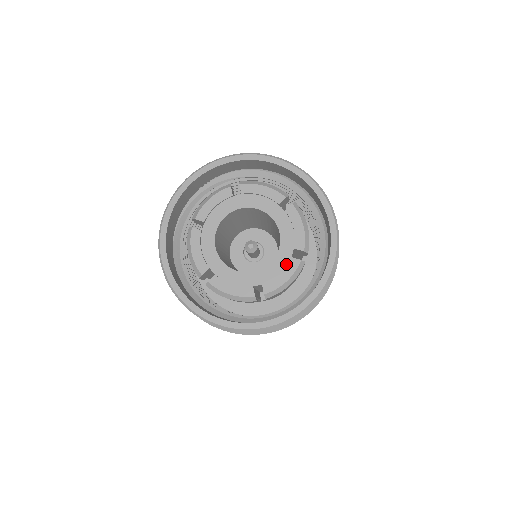
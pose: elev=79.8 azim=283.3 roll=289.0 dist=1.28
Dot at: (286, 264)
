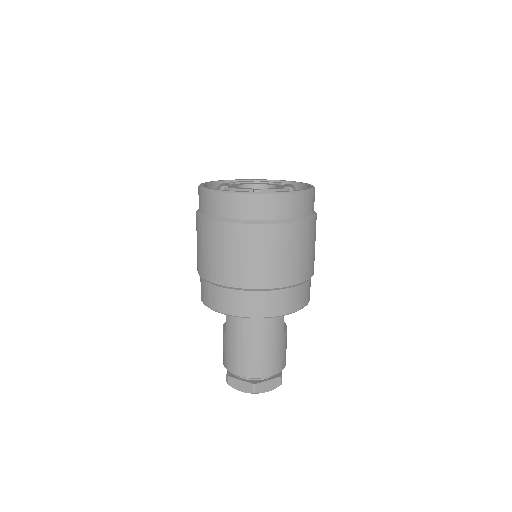
Dot at: occluded
